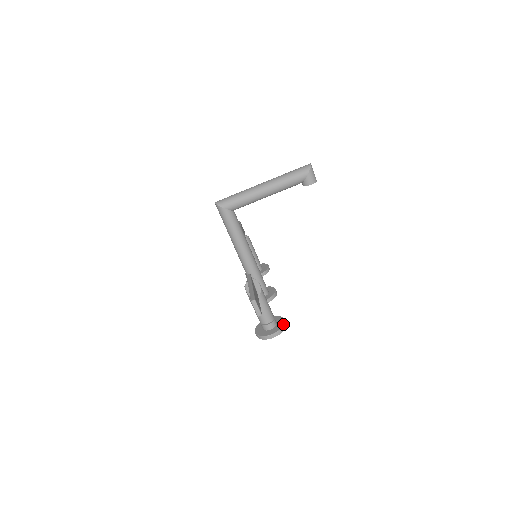
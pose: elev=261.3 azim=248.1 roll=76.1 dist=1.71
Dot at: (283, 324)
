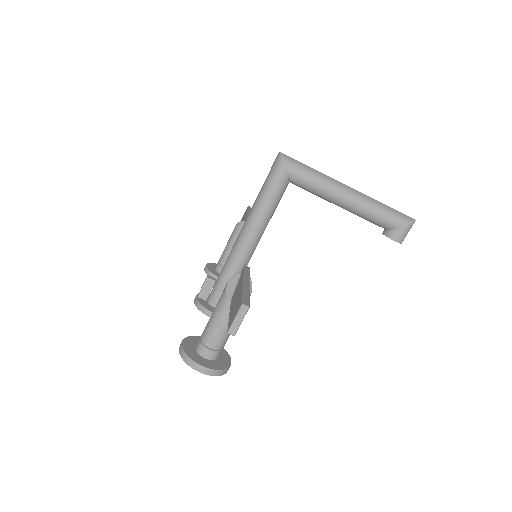
Dot at: (227, 366)
